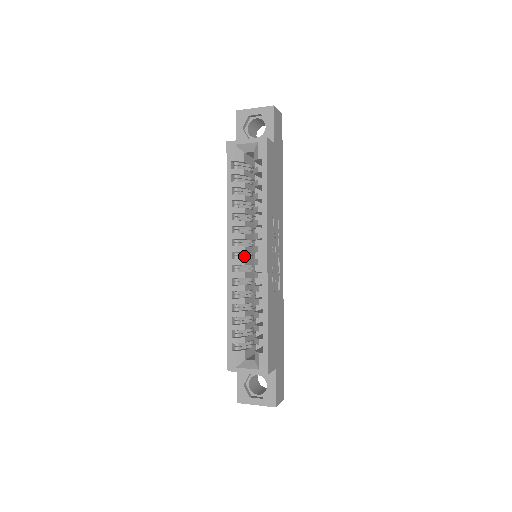
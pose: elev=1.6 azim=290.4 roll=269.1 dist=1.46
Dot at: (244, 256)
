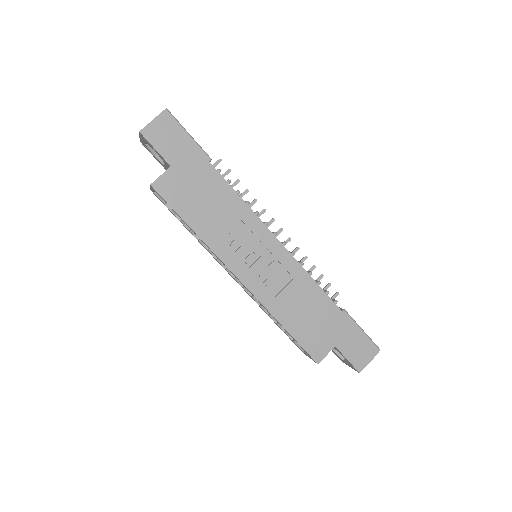
Dot at: occluded
